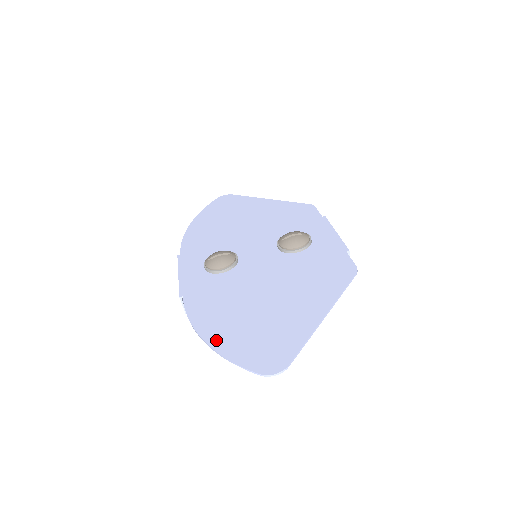
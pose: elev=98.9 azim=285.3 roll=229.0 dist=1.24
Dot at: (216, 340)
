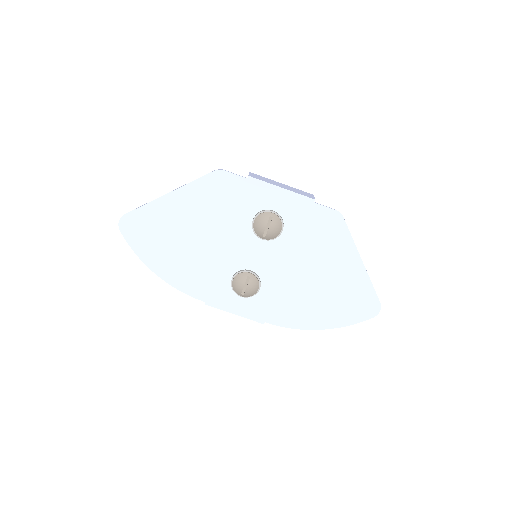
Dot at: (328, 324)
